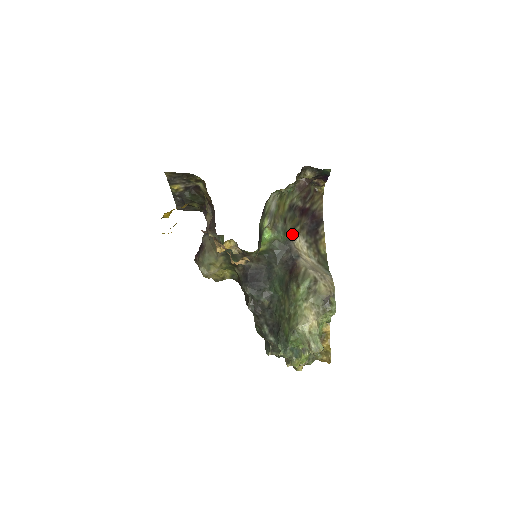
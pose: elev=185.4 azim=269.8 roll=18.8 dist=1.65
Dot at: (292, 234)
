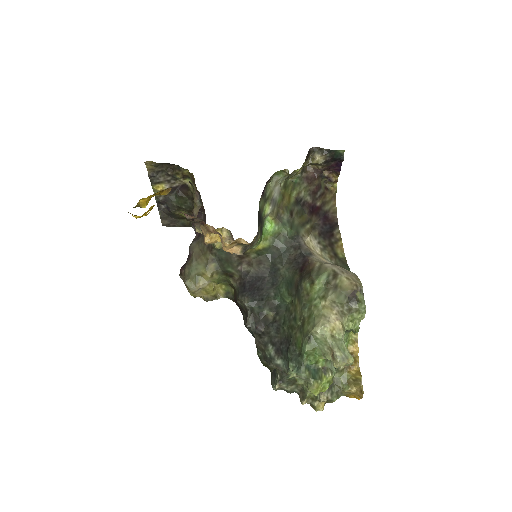
Dot at: (301, 230)
